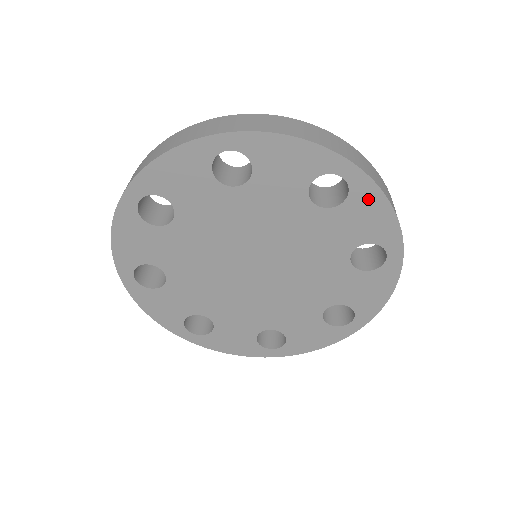
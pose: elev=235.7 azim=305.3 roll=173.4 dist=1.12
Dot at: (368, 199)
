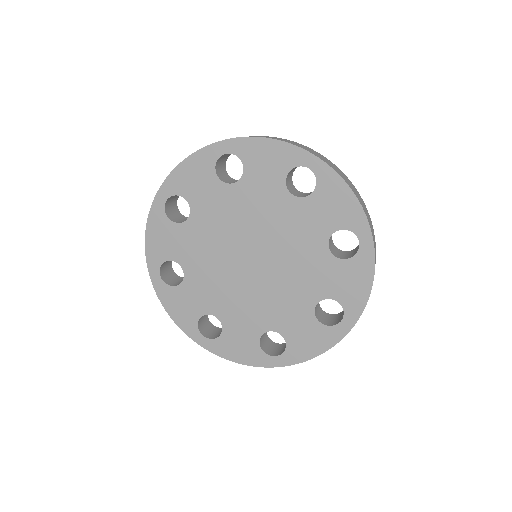
Dot at: (252, 149)
